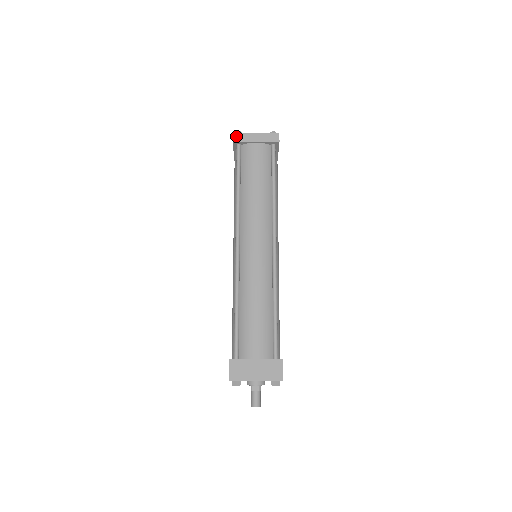
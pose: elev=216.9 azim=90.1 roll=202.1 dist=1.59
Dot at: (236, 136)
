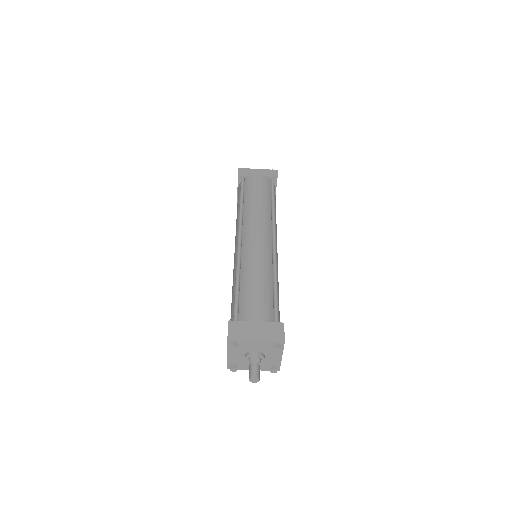
Dot at: (241, 169)
